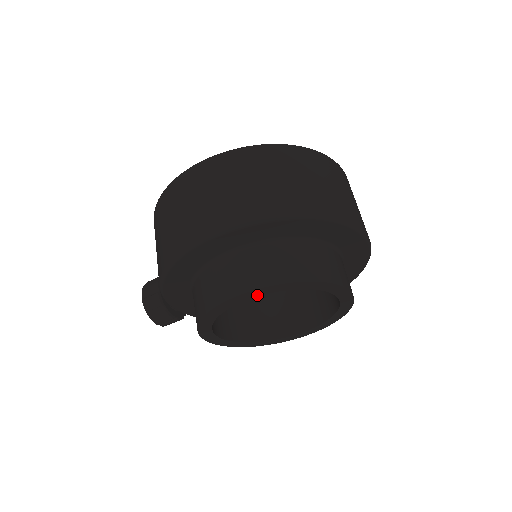
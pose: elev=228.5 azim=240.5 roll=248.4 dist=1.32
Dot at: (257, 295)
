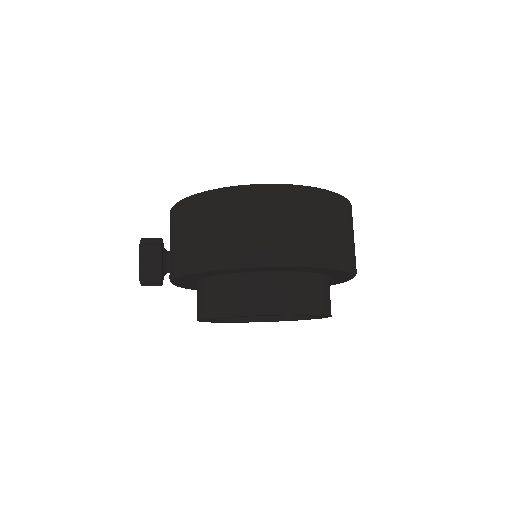
Dot at: occluded
